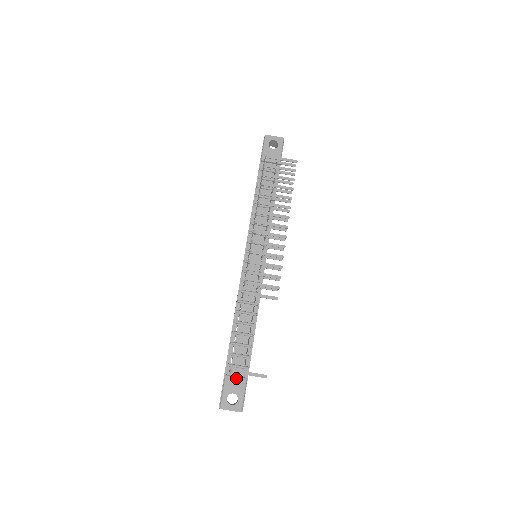
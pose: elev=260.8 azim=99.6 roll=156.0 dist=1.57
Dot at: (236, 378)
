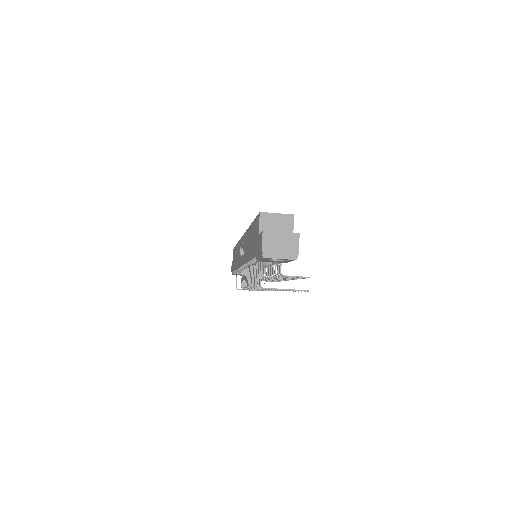
Dot at: occluded
